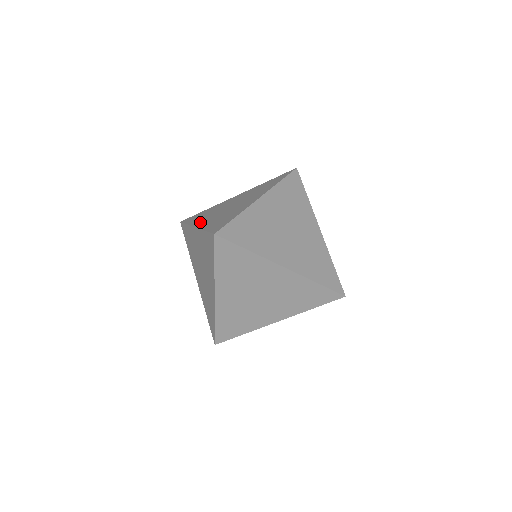
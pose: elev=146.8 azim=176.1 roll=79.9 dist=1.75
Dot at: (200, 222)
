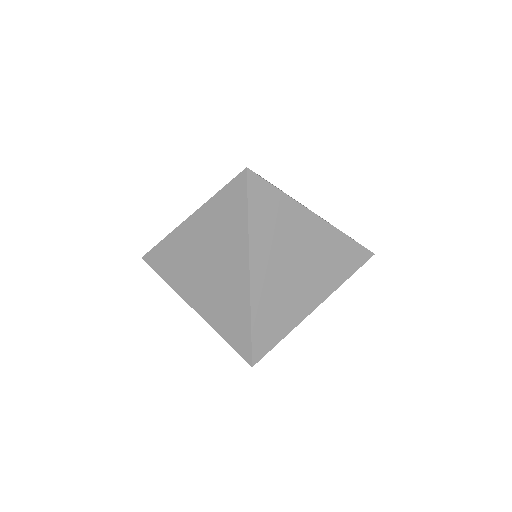
Dot at: (259, 262)
